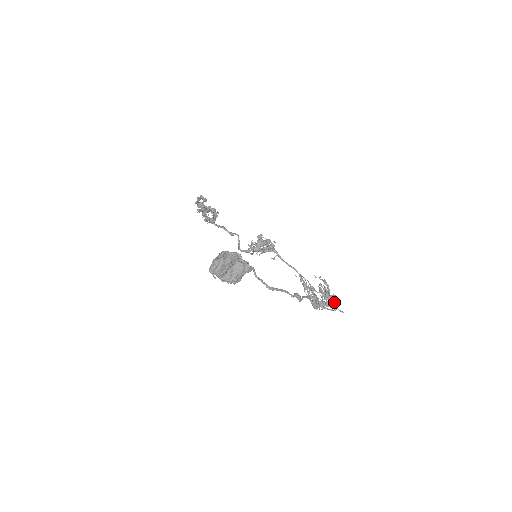
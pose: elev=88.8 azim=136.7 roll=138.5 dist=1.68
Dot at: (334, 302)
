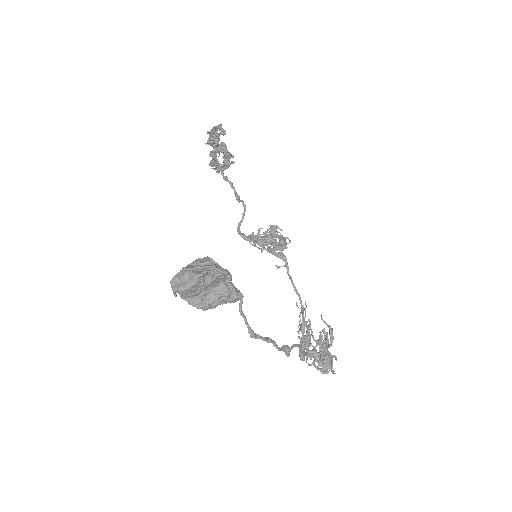
Dot at: (330, 366)
